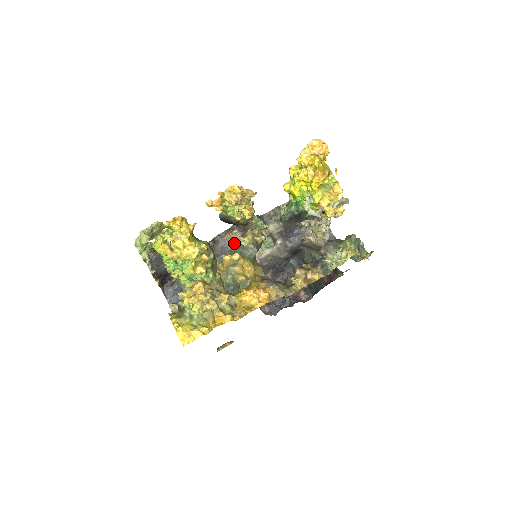
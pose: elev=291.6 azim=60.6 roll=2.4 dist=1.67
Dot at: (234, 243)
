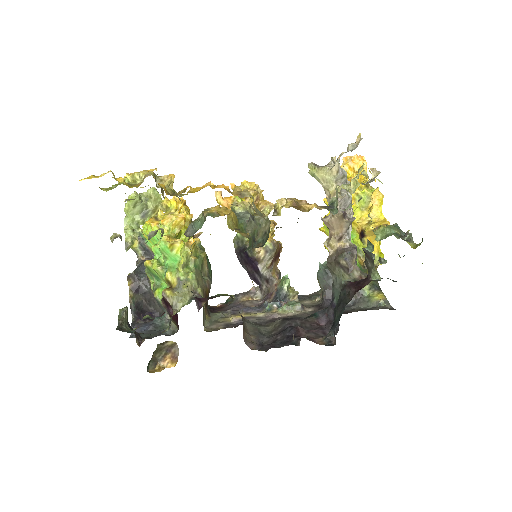
Dot at: (250, 306)
